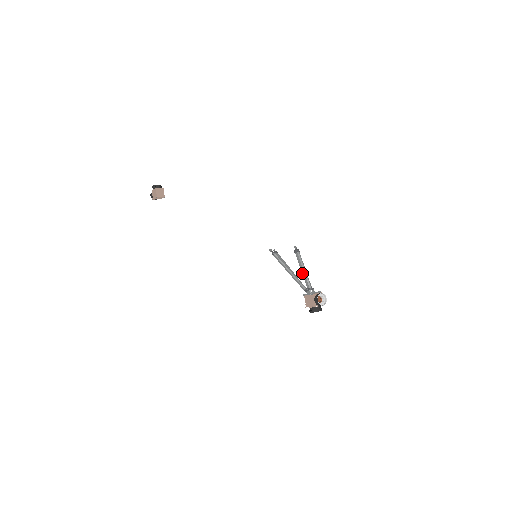
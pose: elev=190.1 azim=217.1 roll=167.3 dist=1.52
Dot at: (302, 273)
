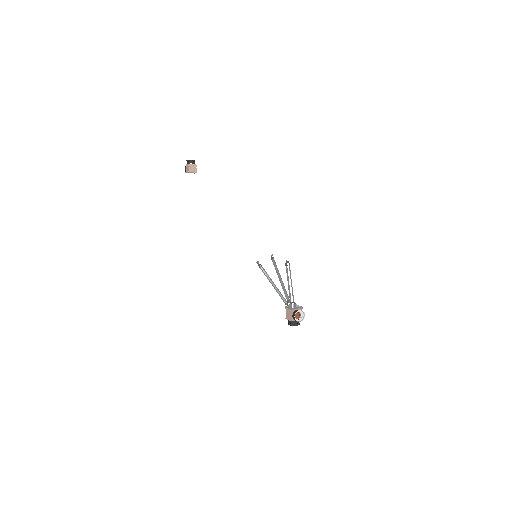
Dot at: (288, 286)
